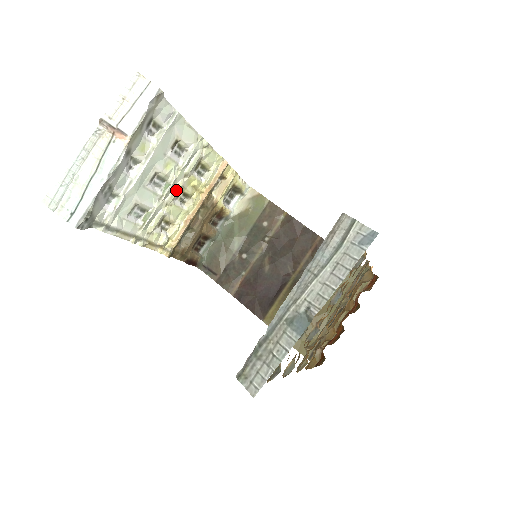
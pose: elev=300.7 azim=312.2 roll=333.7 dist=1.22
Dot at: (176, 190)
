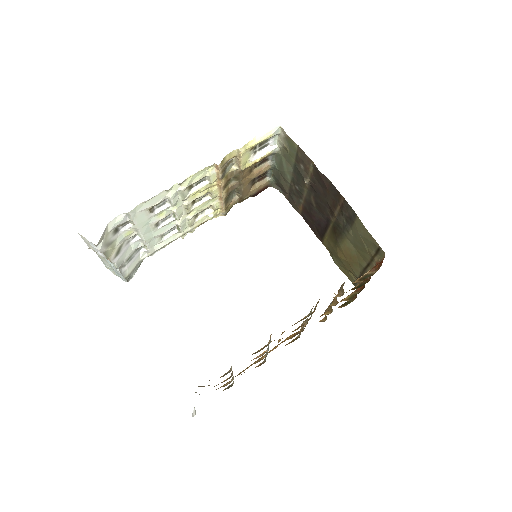
Dot at: (186, 208)
